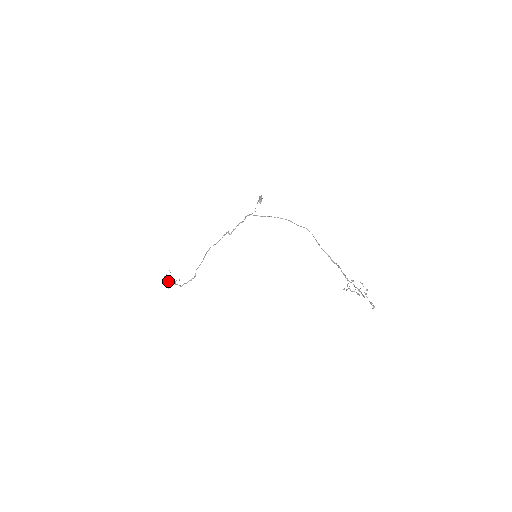
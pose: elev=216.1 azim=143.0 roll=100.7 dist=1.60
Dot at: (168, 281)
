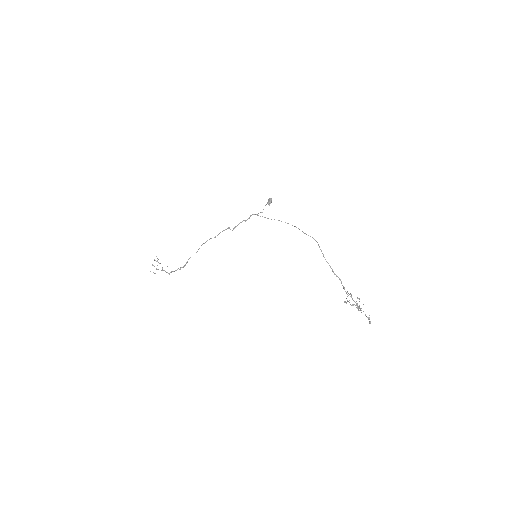
Dot at: occluded
